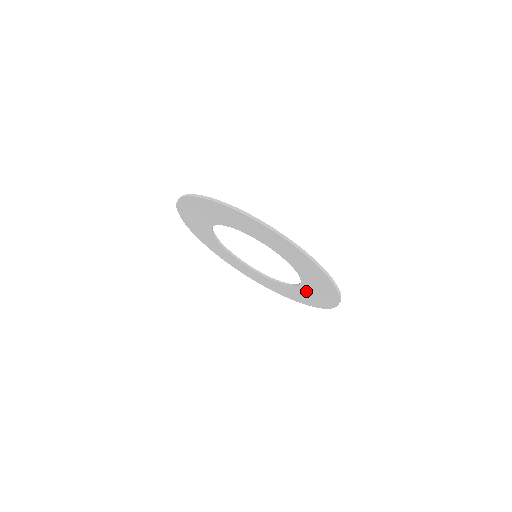
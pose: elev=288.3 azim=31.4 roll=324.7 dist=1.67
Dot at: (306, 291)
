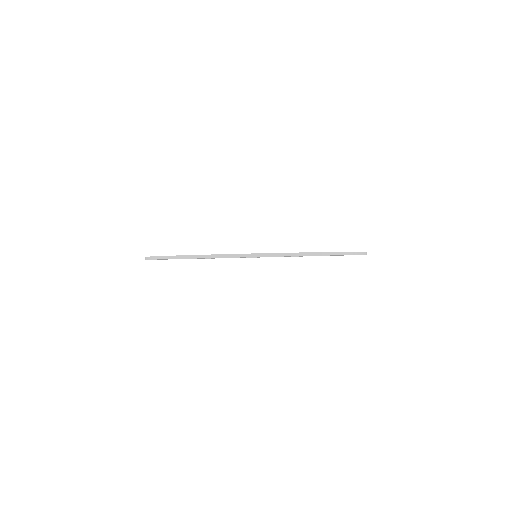
Dot at: occluded
